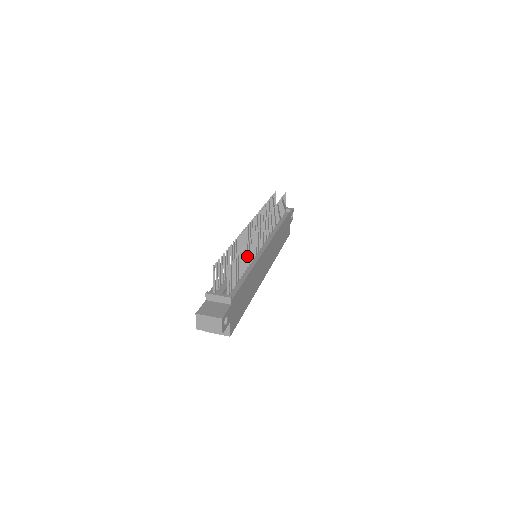
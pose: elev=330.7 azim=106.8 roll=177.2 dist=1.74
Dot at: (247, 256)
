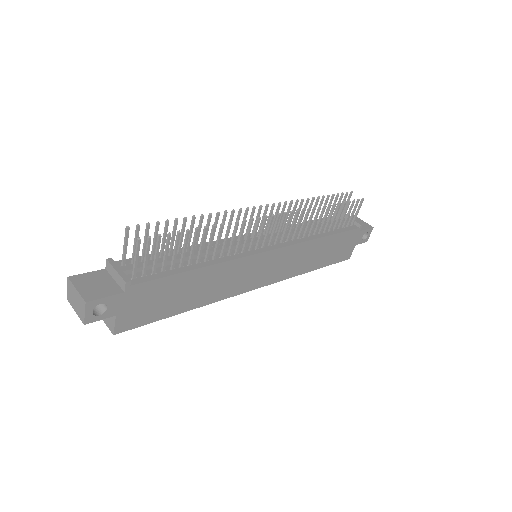
Dot at: (215, 244)
